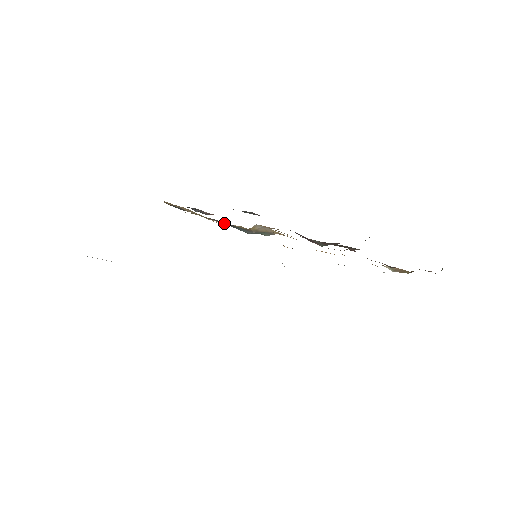
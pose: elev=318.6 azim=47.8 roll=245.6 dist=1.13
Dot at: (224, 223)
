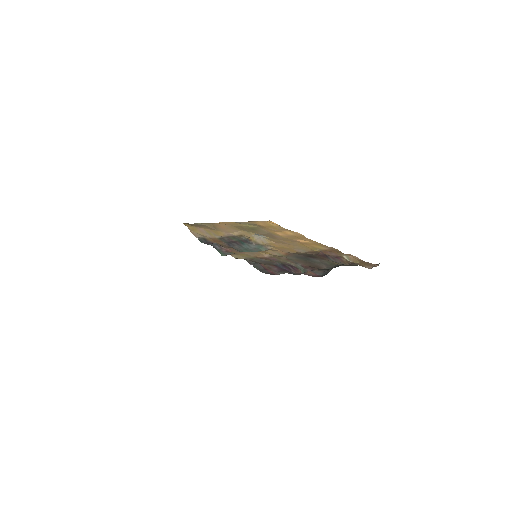
Dot at: (234, 246)
